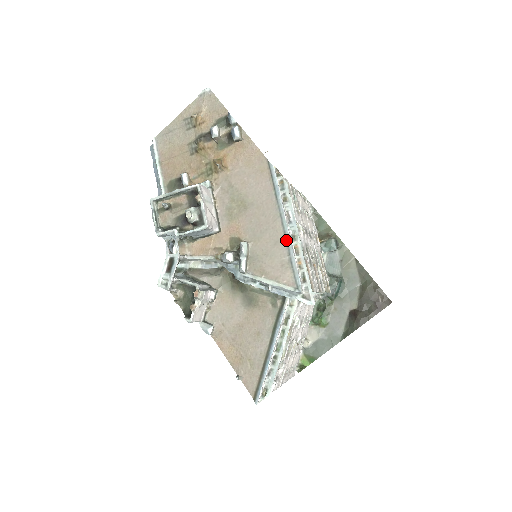
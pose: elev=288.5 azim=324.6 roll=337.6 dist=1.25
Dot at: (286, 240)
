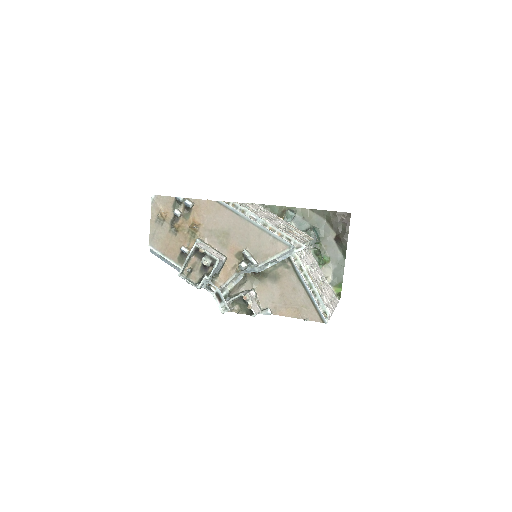
Dot at: (262, 230)
